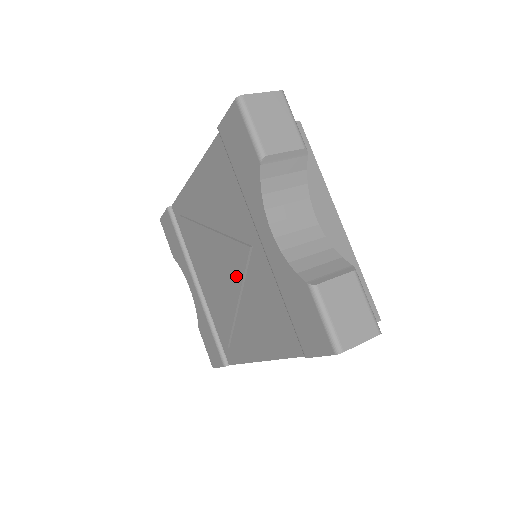
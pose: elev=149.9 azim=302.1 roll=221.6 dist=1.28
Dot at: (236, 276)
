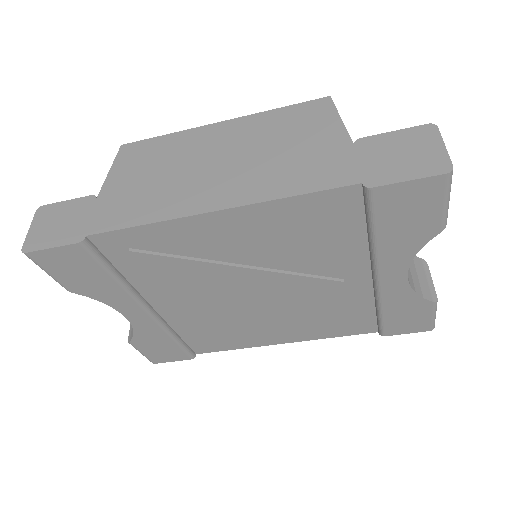
Dot at: (286, 301)
